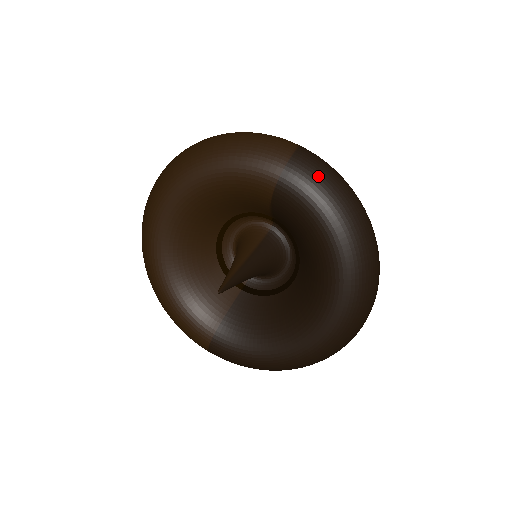
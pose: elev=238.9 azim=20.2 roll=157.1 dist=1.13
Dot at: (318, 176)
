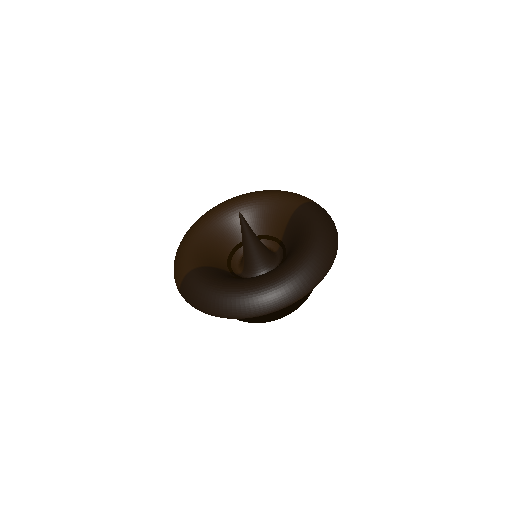
Dot at: (324, 212)
